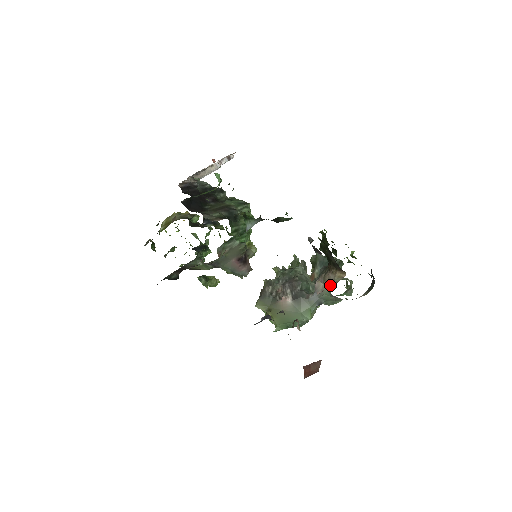
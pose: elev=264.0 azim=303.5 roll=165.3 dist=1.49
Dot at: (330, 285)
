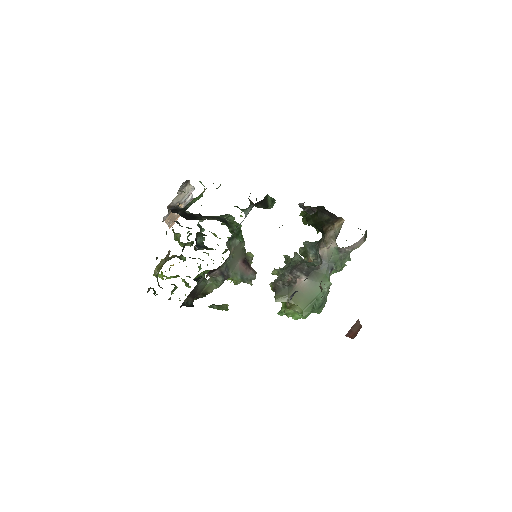
Dot at: (334, 240)
